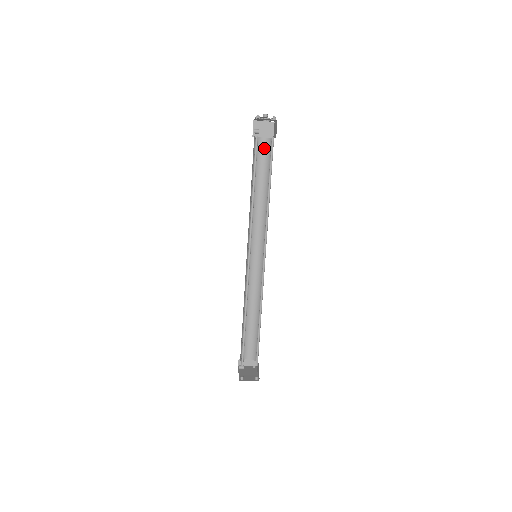
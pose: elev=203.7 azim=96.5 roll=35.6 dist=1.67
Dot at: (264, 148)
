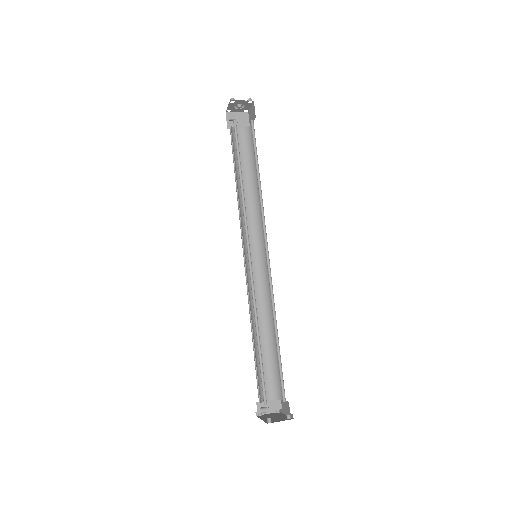
Dot at: (242, 139)
